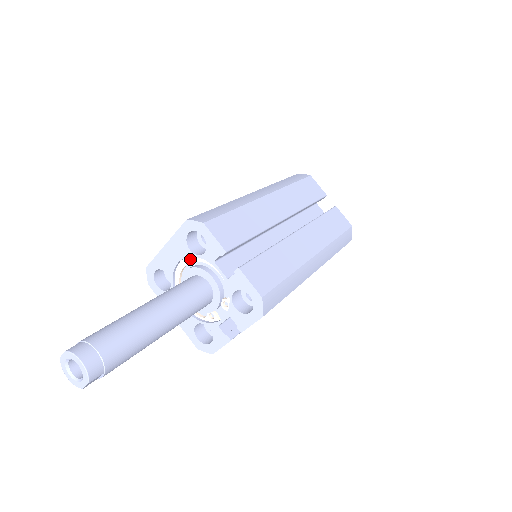
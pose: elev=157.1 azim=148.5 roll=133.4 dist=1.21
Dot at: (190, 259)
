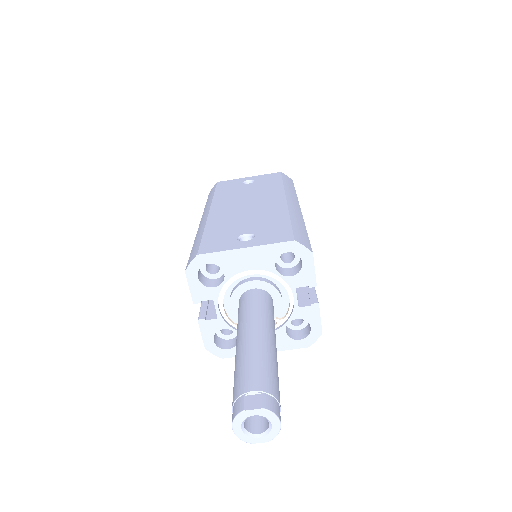
Dot at: (265, 272)
